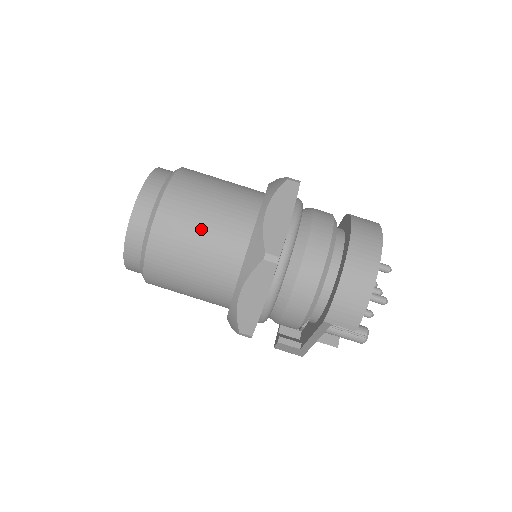
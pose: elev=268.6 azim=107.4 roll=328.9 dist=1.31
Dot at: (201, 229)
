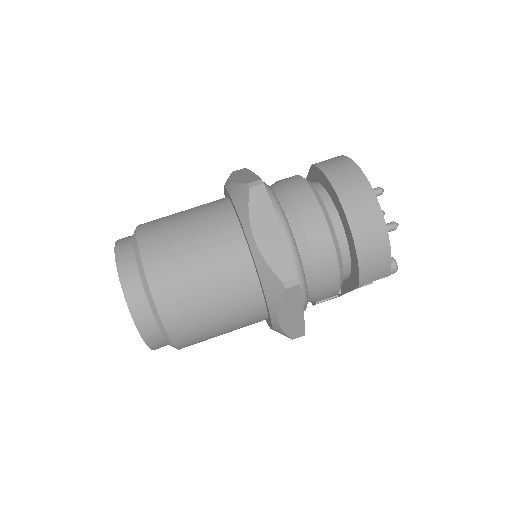
Dot at: (206, 291)
